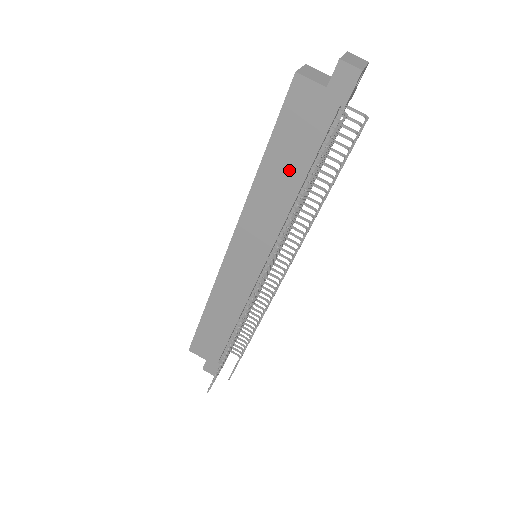
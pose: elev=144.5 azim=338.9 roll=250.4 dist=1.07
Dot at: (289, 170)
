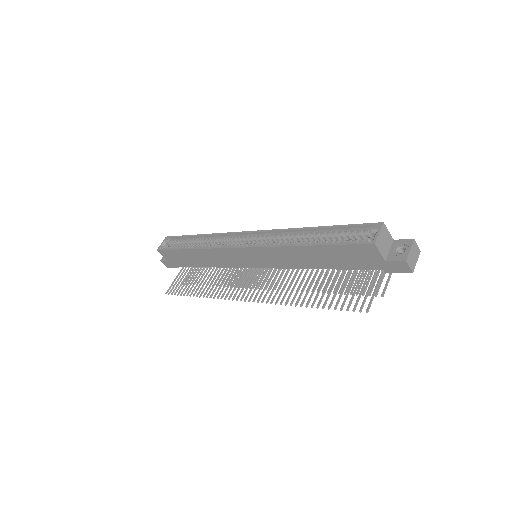
Dot at: (322, 260)
